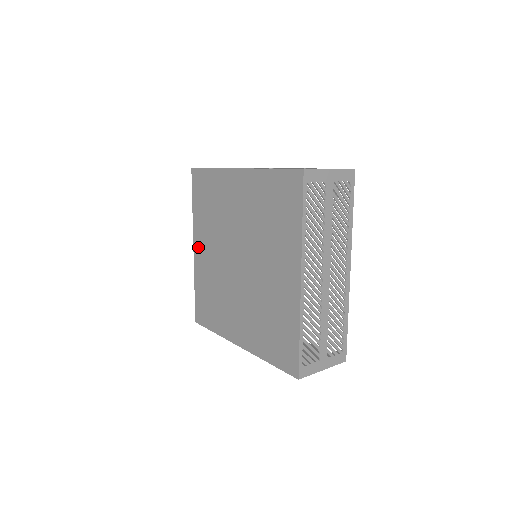
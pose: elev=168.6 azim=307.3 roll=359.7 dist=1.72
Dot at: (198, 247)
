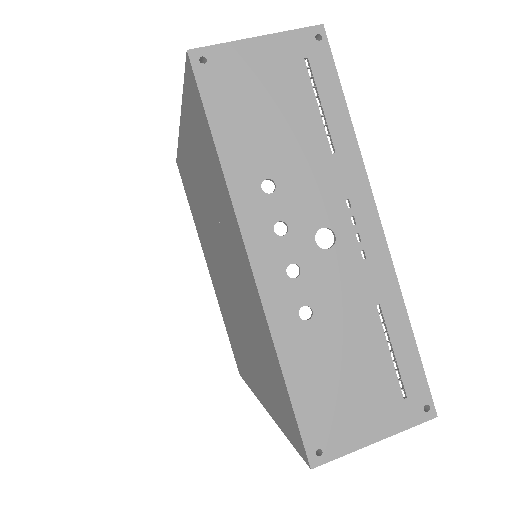
Dot at: (185, 141)
